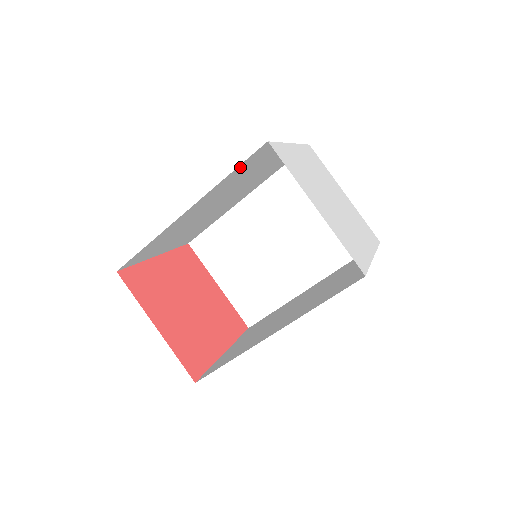
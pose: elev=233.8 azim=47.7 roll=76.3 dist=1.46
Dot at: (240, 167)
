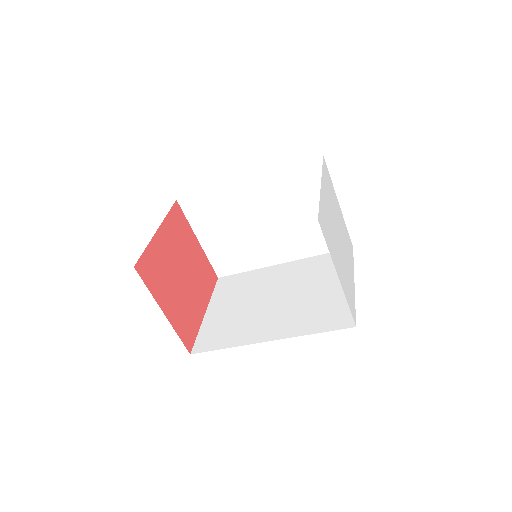
Dot at: occluded
